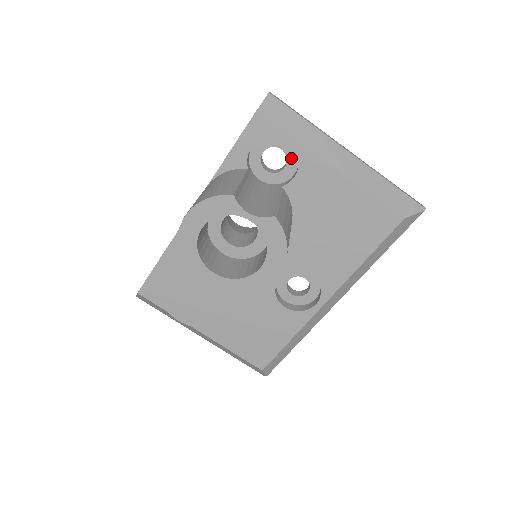
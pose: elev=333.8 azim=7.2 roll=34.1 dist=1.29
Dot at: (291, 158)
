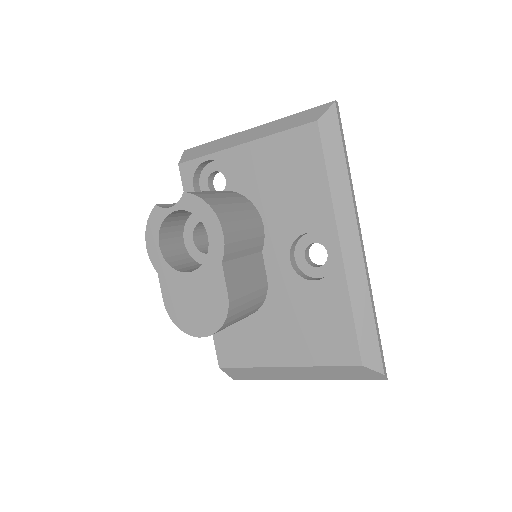
Dot at: (224, 170)
